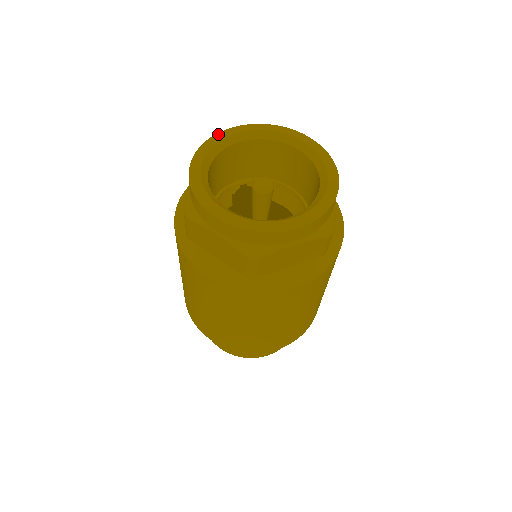
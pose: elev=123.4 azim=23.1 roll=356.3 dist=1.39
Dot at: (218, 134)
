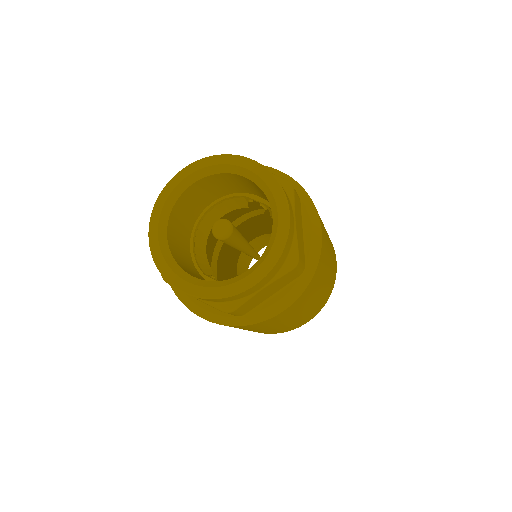
Dot at: (226, 156)
